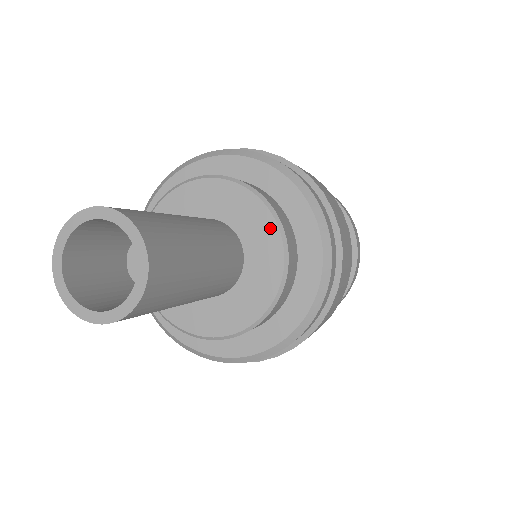
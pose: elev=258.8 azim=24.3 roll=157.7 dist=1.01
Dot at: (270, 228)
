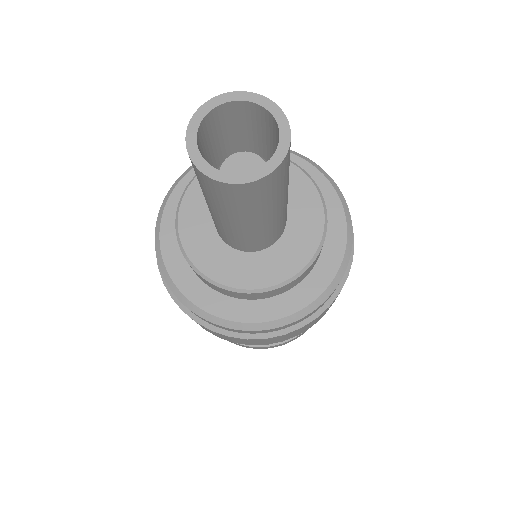
Dot at: (313, 242)
